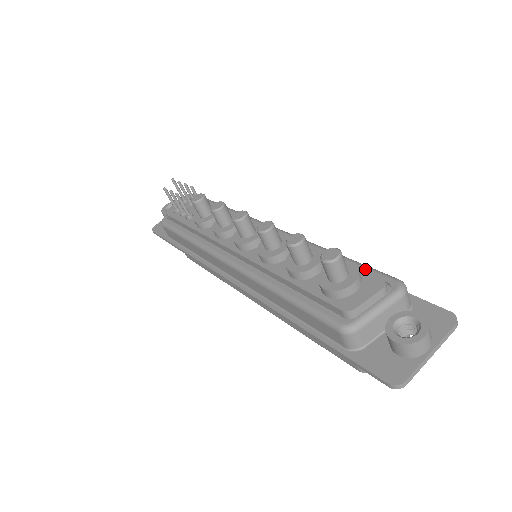
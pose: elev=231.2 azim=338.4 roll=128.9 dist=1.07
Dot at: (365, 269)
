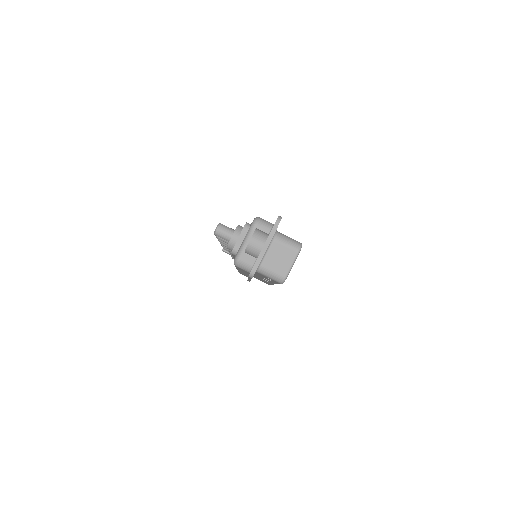
Dot at: occluded
